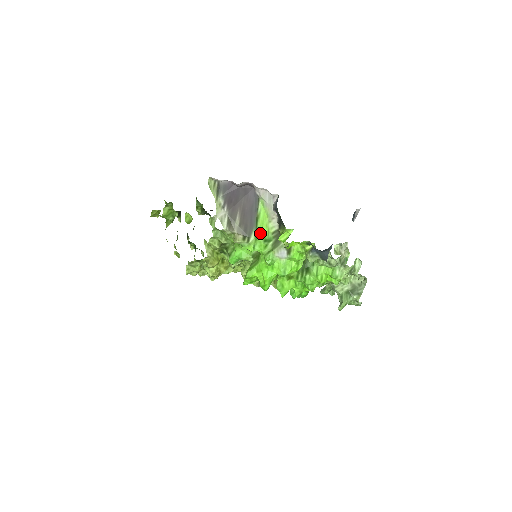
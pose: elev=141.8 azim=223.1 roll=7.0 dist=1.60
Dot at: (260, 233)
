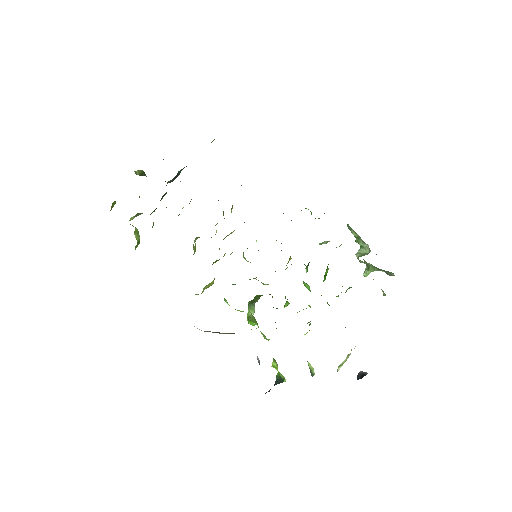
Dot at: occluded
